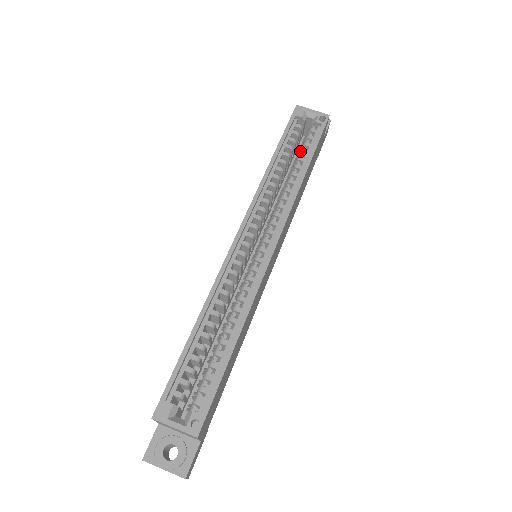
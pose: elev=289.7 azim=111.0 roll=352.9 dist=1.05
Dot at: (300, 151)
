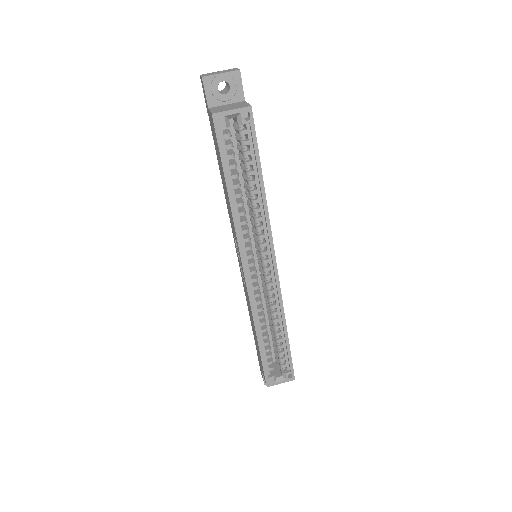
Dot at: (245, 164)
